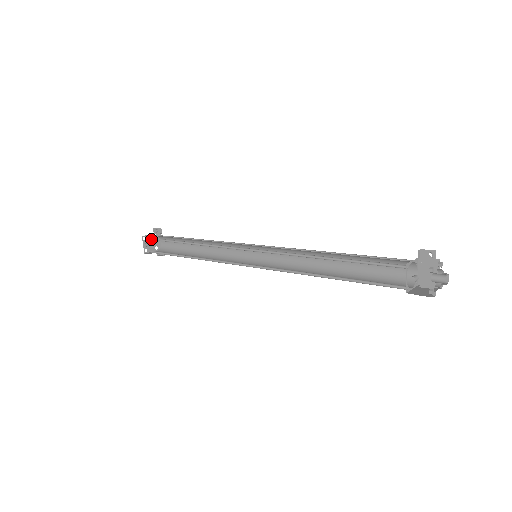
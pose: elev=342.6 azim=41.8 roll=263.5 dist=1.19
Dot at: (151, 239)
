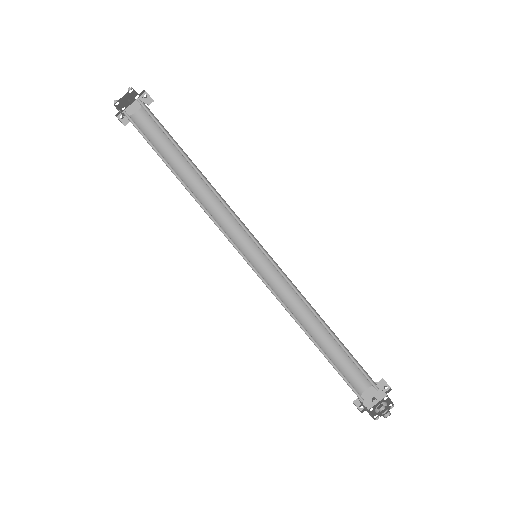
Dot at: (141, 104)
